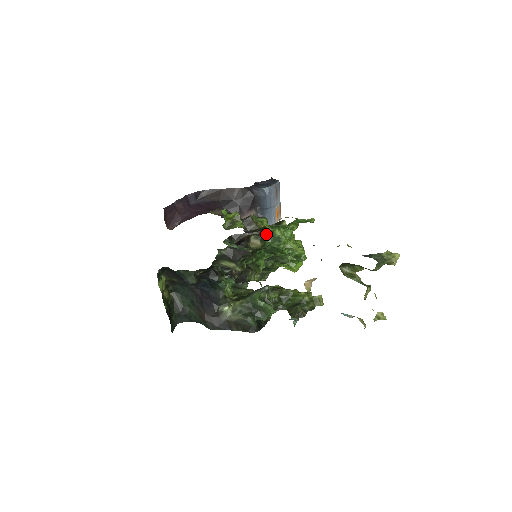
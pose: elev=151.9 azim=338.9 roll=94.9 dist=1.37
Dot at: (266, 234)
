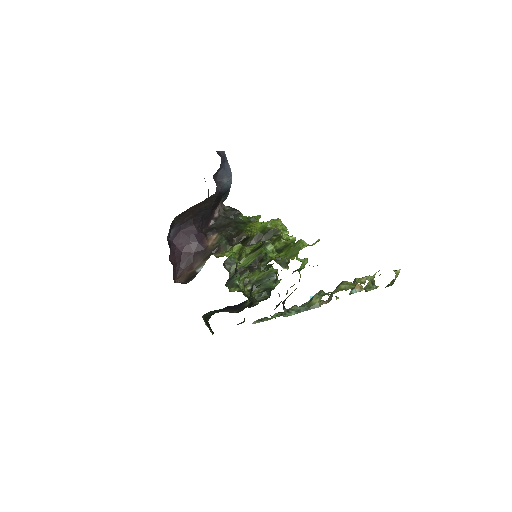
Dot at: (299, 280)
